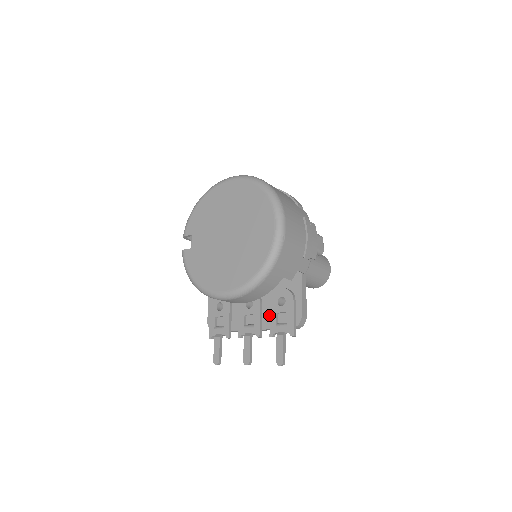
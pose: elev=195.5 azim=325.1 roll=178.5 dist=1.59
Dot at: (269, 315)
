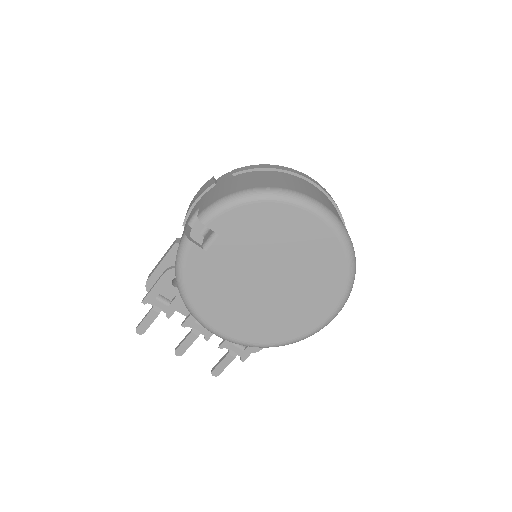
Dot at: occluded
